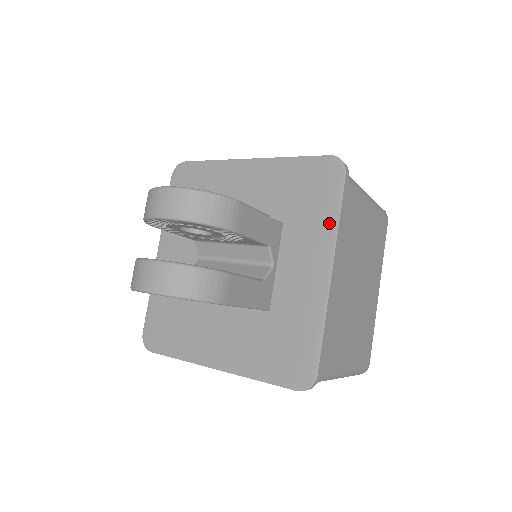
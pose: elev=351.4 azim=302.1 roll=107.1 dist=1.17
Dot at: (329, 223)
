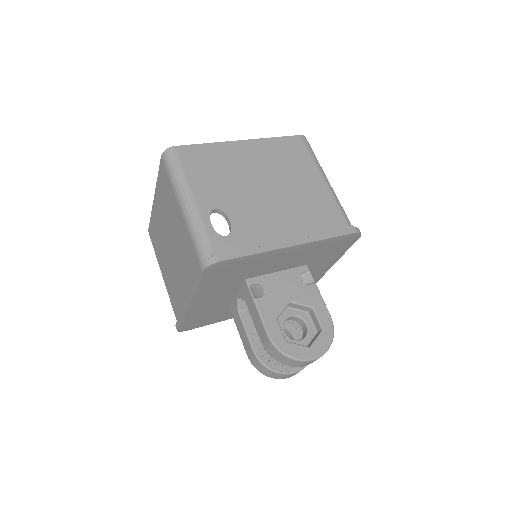
Dot at: (338, 257)
